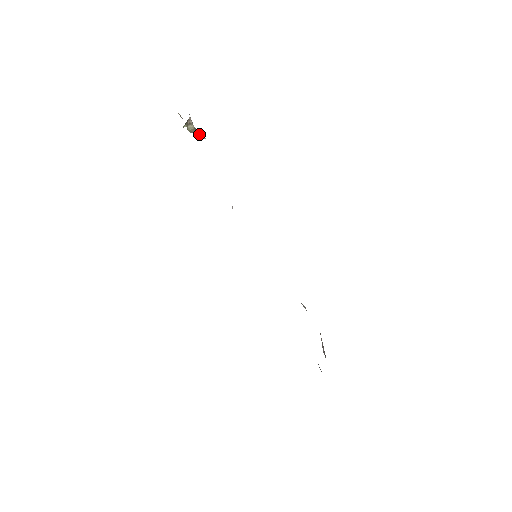
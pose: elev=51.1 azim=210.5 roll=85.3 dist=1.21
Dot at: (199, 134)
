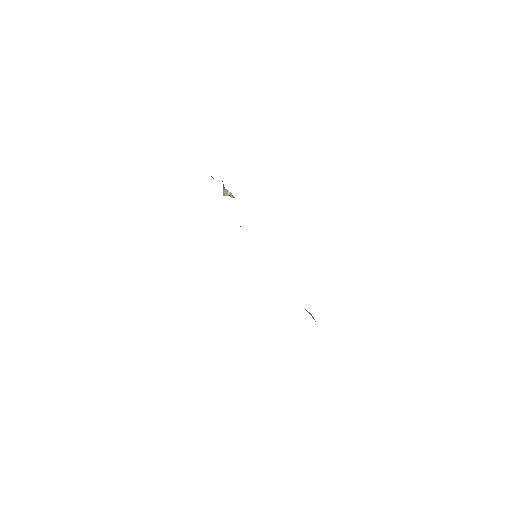
Dot at: (231, 196)
